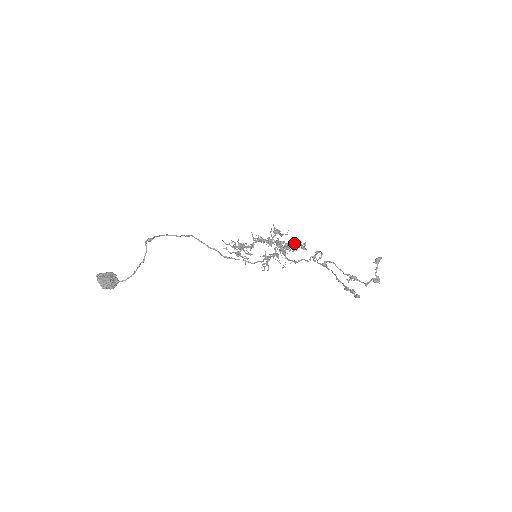
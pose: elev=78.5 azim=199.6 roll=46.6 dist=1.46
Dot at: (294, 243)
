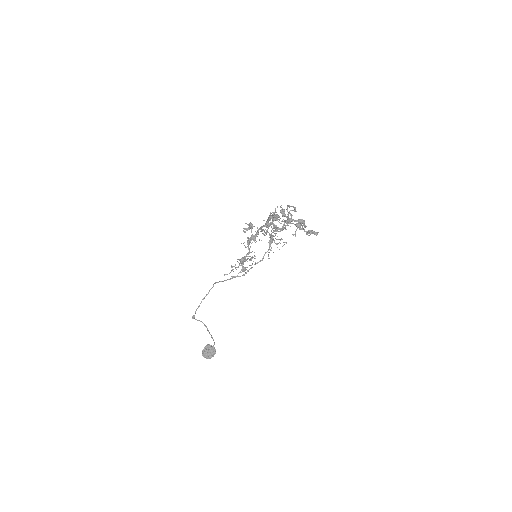
Dot at: (269, 219)
